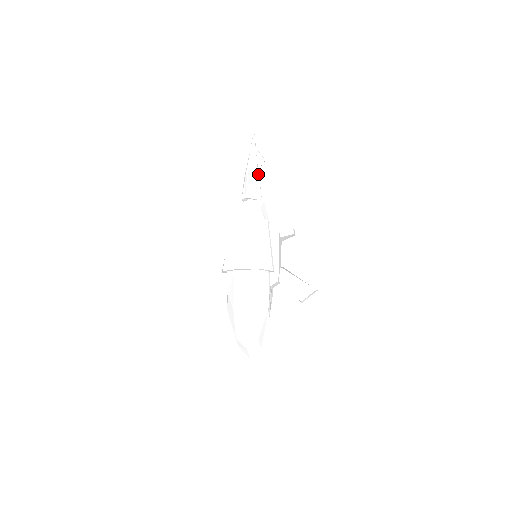
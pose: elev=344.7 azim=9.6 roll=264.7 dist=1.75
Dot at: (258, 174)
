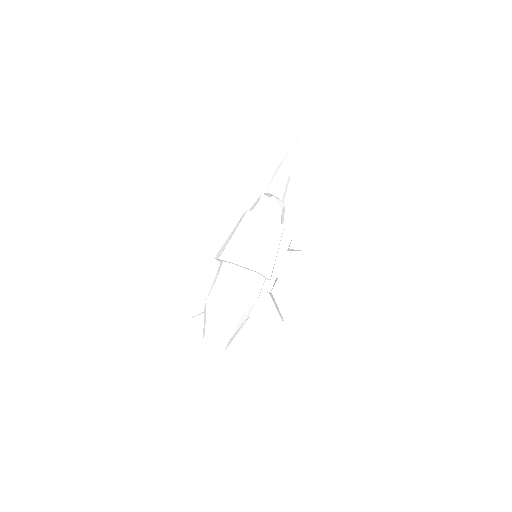
Dot at: occluded
